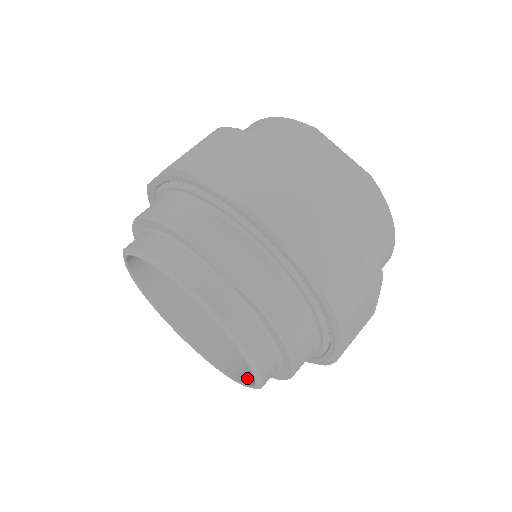
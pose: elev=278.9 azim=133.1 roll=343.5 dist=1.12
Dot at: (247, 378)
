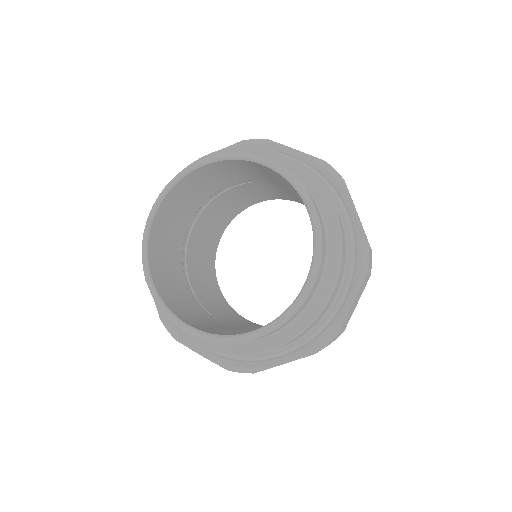
Dot at: (257, 329)
